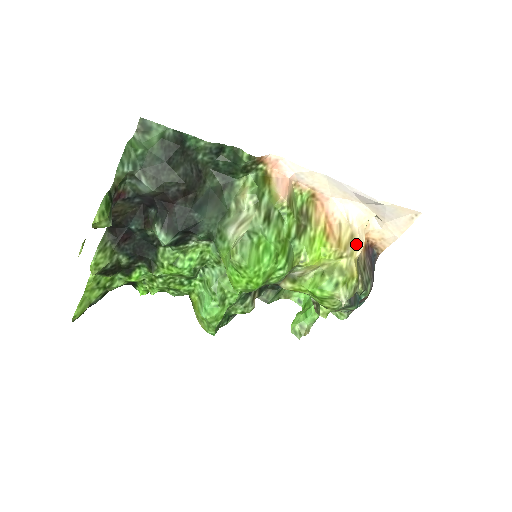
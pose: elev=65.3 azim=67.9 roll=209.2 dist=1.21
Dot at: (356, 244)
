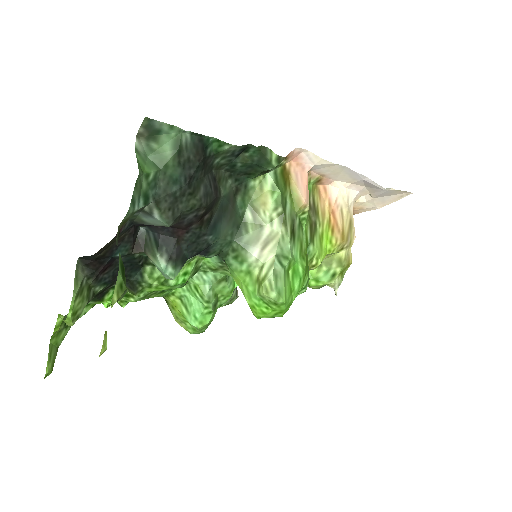
Dot at: (353, 230)
